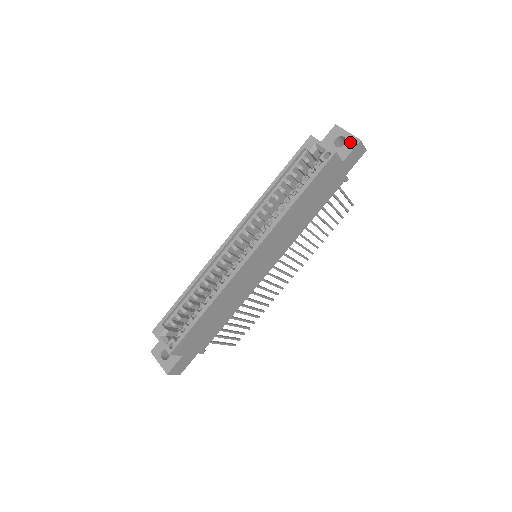
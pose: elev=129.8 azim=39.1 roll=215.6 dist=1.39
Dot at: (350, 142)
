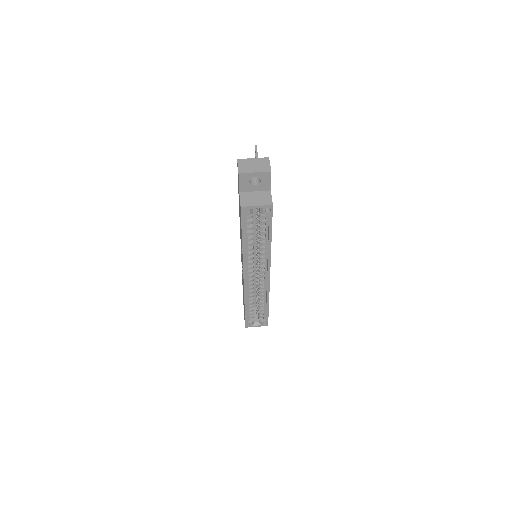
Dot at: (264, 177)
